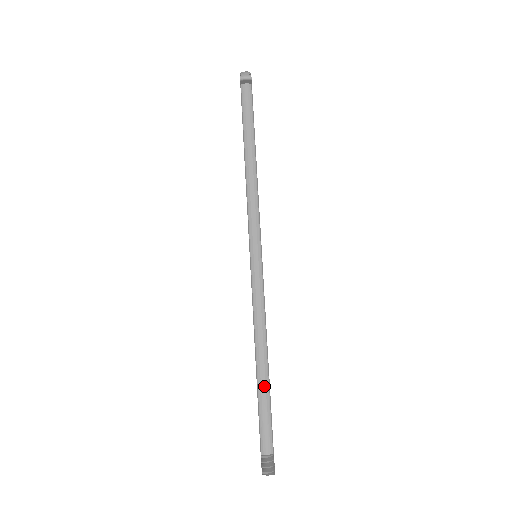
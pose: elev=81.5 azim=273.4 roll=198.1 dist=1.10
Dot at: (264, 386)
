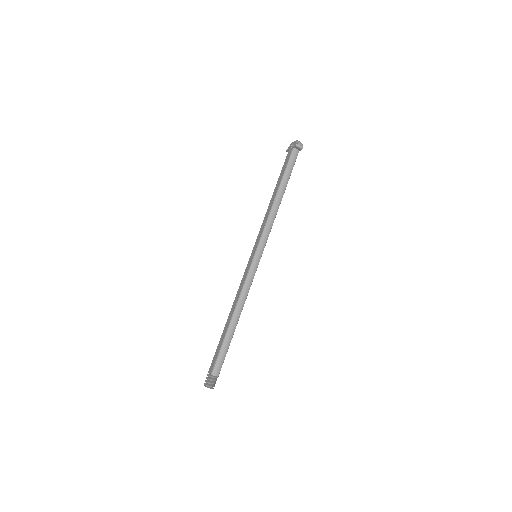
Dot at: (230, 336)
